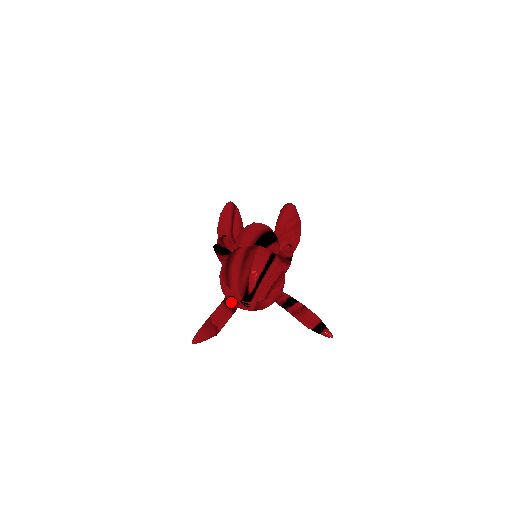
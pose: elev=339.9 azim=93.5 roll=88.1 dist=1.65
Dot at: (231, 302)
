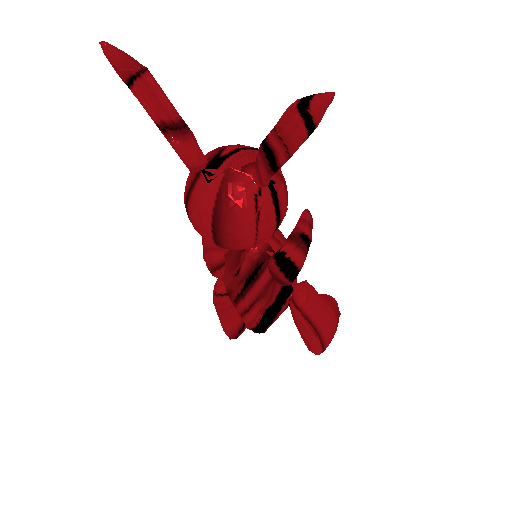
Dot at: occluded
